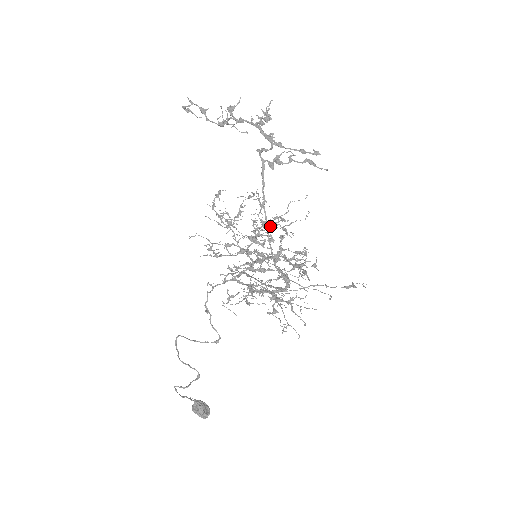
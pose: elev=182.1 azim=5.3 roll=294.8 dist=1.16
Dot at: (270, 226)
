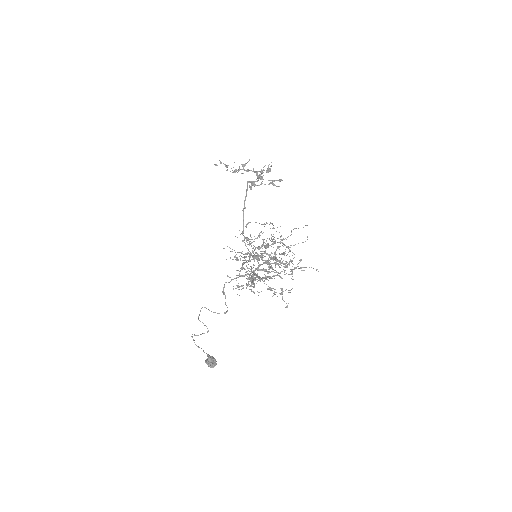
Dot at: (272, 240)
